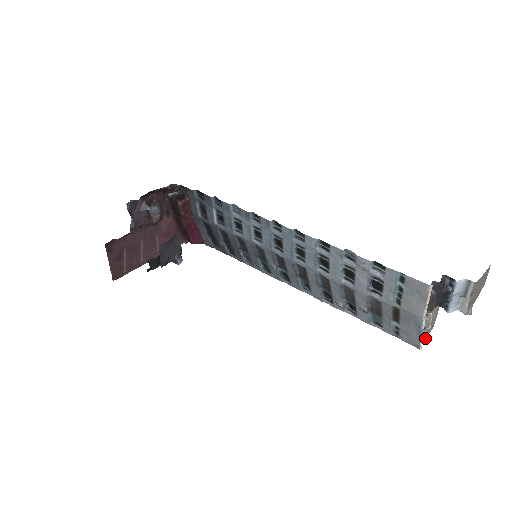
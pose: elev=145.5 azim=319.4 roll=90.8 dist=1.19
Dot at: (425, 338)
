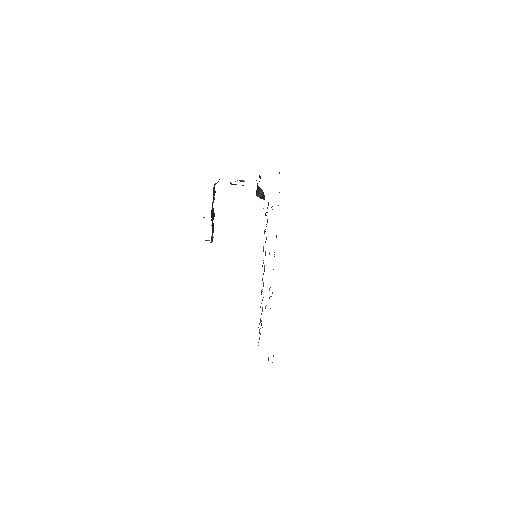
Dot at: occluded
